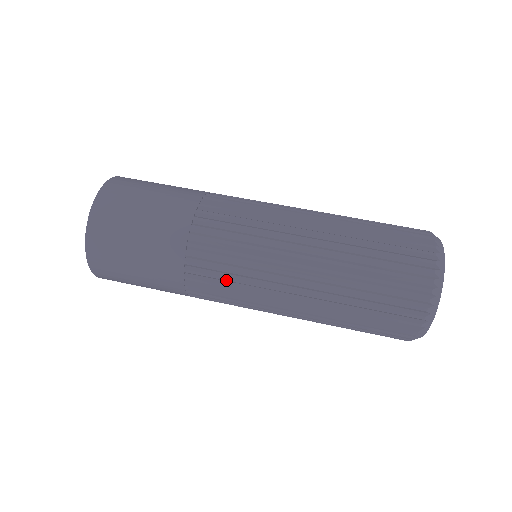
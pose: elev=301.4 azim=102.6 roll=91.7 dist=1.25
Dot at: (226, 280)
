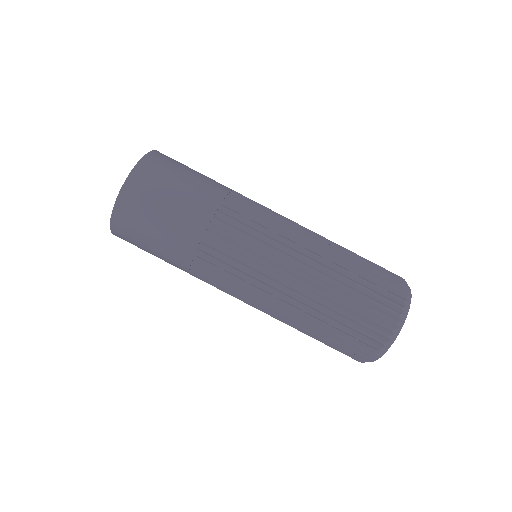
Dot at: (229, 272)
